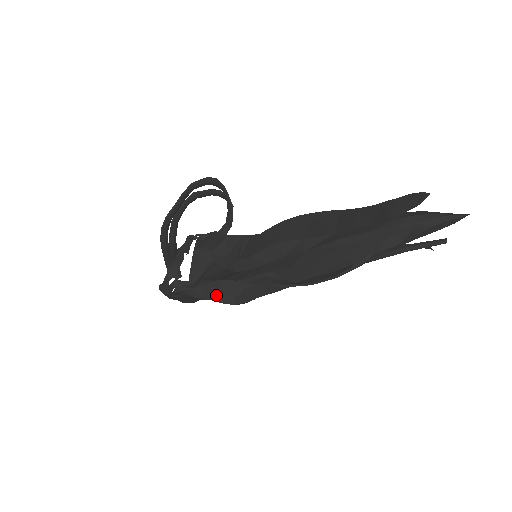
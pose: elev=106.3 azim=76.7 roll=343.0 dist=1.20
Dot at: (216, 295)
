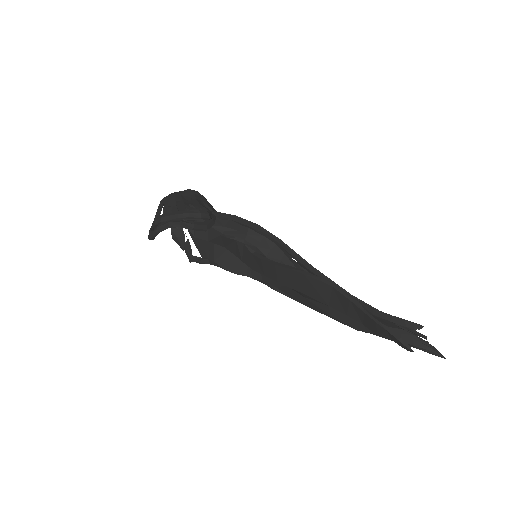
Dot at: occluded
